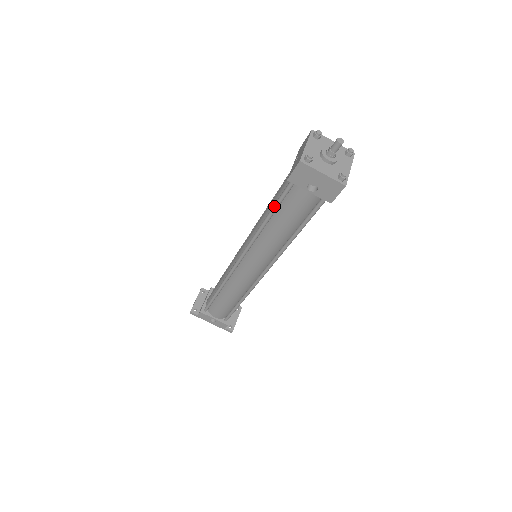
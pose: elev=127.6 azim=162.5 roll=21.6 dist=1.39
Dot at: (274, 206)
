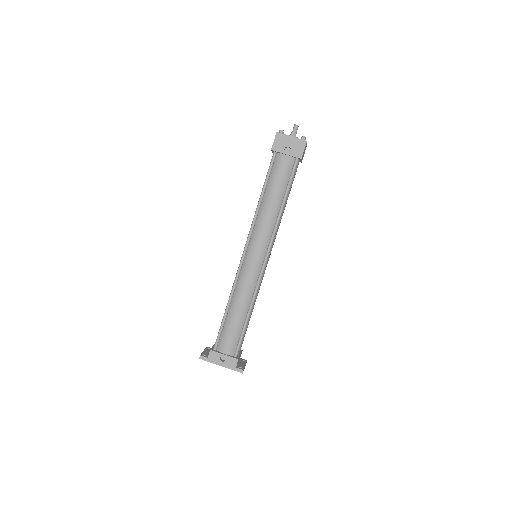
Dot at: (265, 180)
